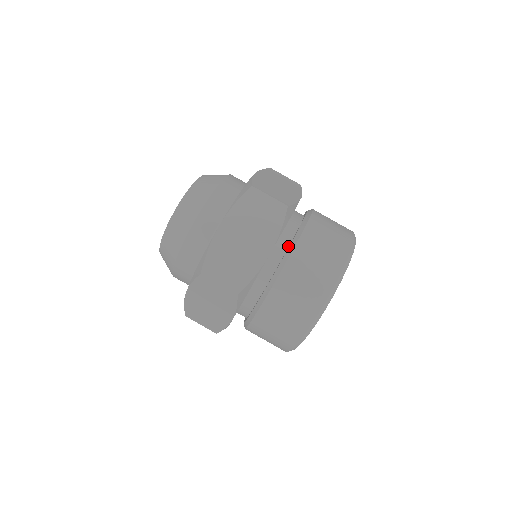
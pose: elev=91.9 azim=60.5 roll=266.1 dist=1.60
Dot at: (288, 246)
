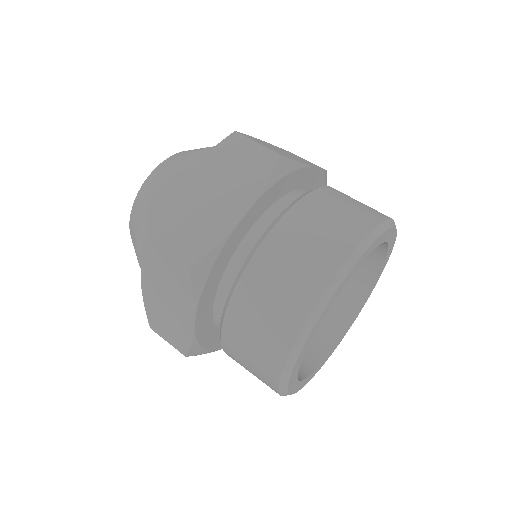
Dot at: occluded
